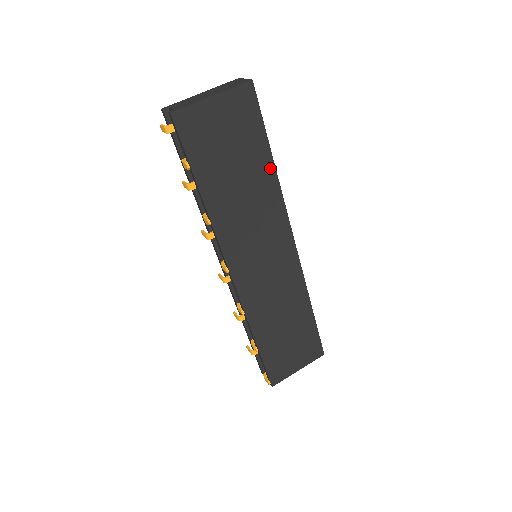
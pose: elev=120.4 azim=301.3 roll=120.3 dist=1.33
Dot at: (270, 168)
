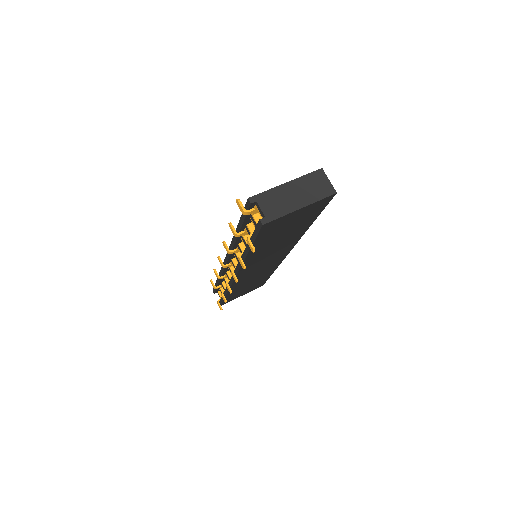
Dot at: (306, 228)
